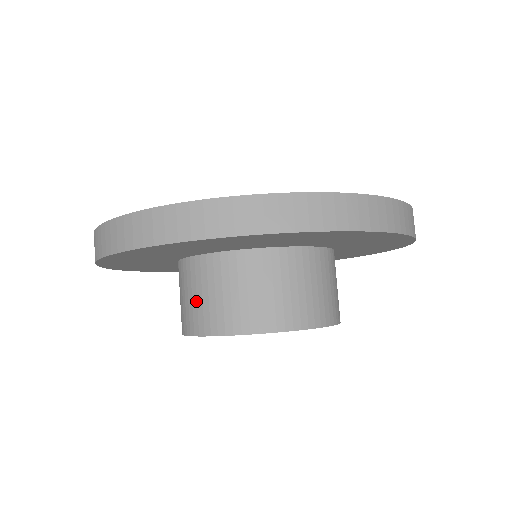
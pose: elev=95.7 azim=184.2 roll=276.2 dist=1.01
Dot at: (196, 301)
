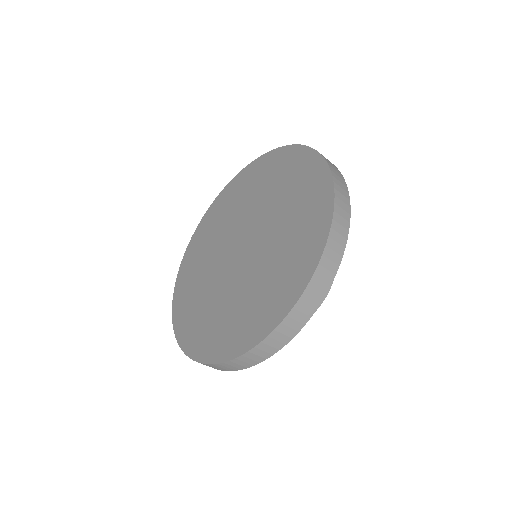
Dot at: occluded
